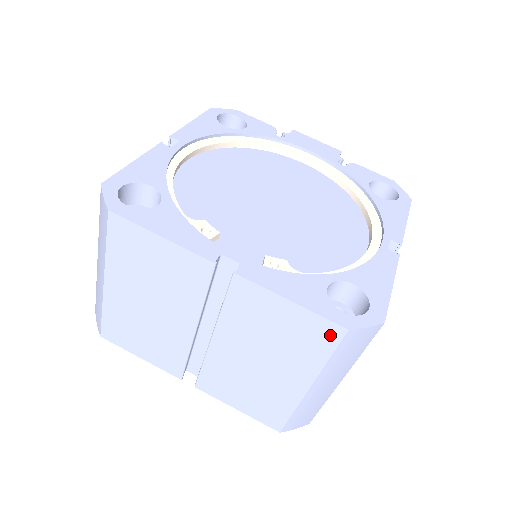
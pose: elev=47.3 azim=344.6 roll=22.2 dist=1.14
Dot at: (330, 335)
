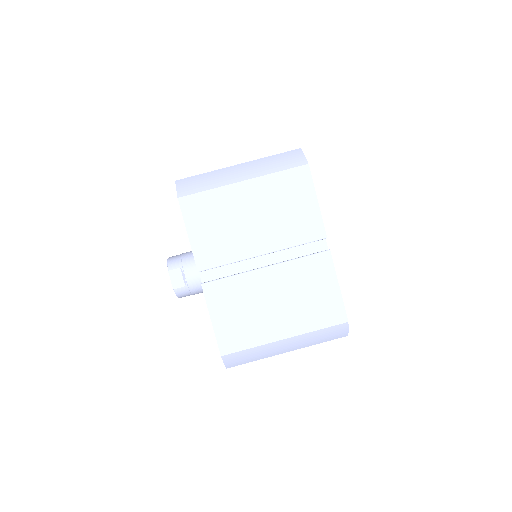
Dot at: (336, 318)
